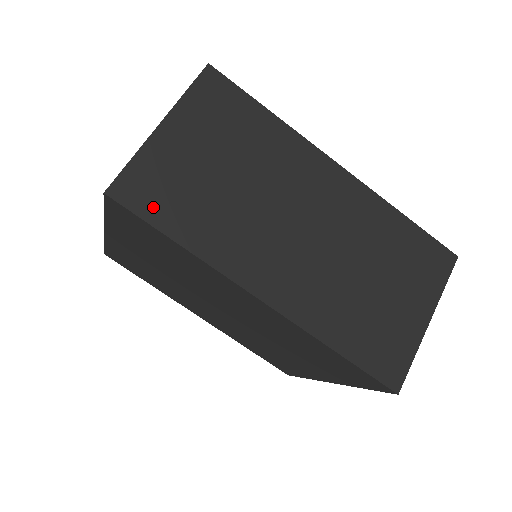
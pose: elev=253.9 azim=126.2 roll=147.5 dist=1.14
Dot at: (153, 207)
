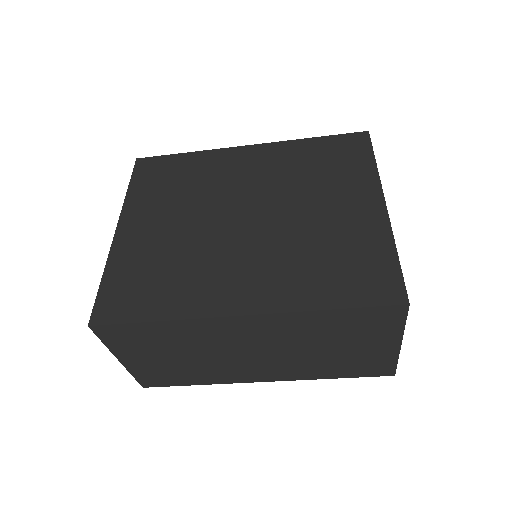
Dot at: (168, 382)
